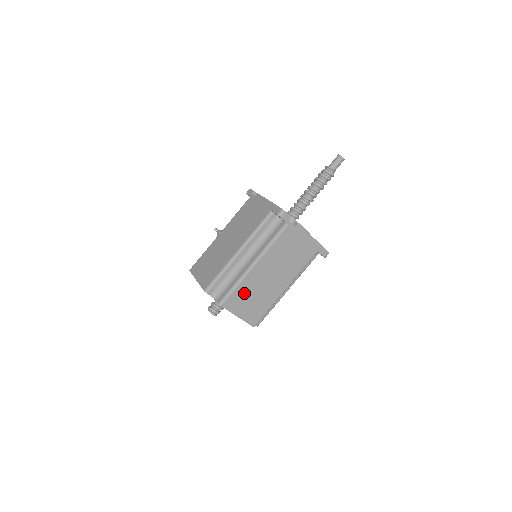
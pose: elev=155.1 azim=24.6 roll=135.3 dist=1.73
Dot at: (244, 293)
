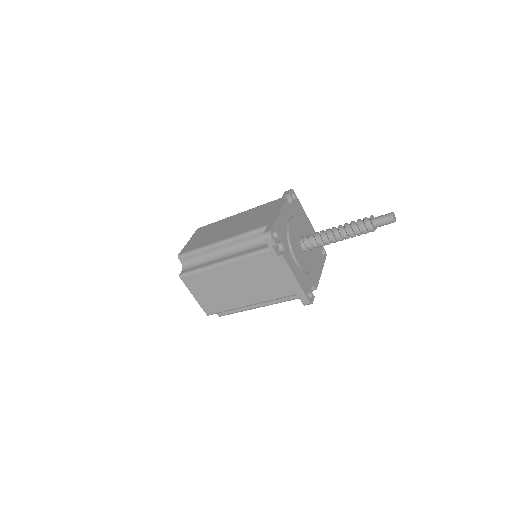
Dot at: (205, 281)
